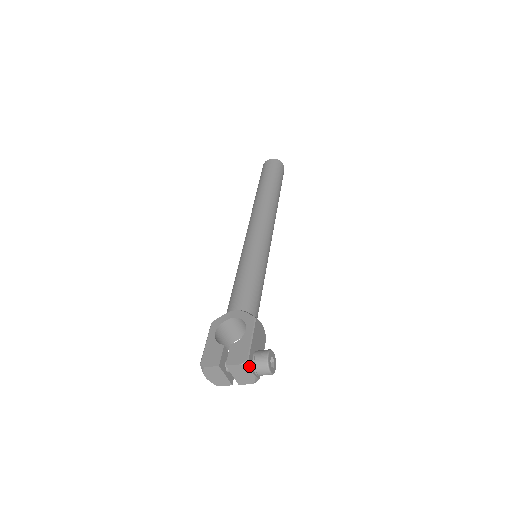
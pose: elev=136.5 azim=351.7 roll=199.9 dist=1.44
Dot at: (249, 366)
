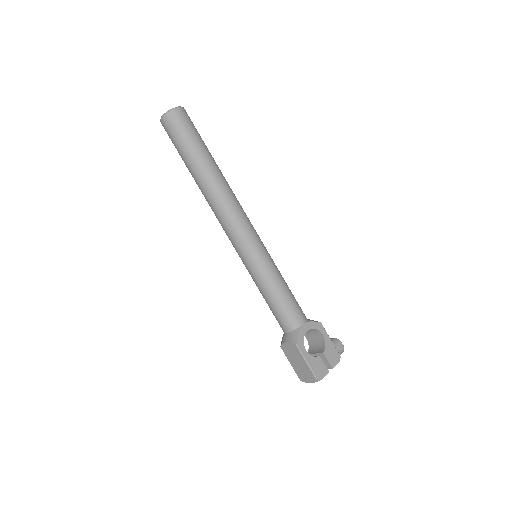
Dot at: (339, 359)
